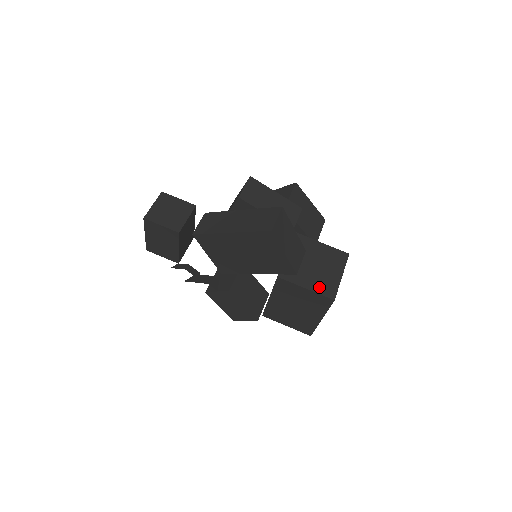
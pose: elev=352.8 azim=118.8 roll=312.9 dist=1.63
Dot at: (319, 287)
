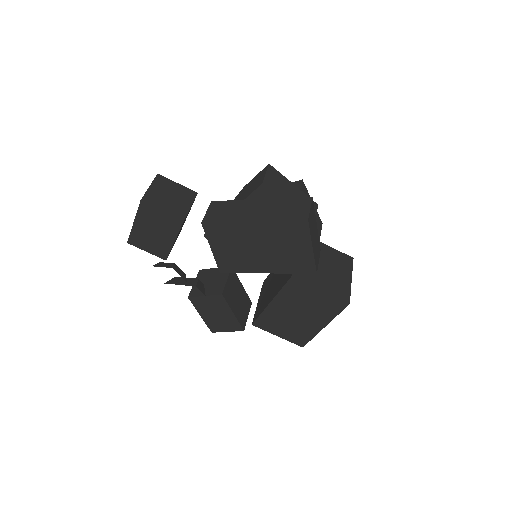
Dot at: (333, 290)
